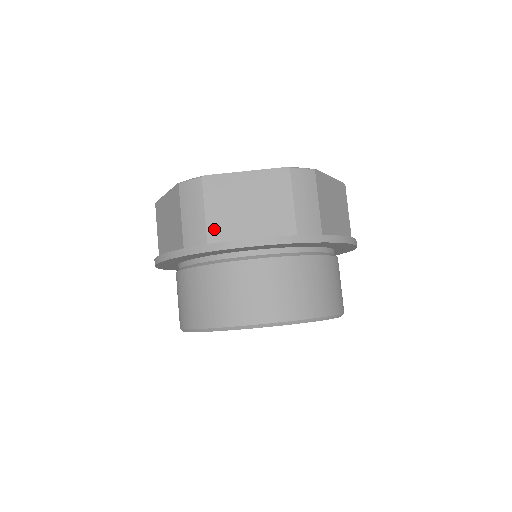
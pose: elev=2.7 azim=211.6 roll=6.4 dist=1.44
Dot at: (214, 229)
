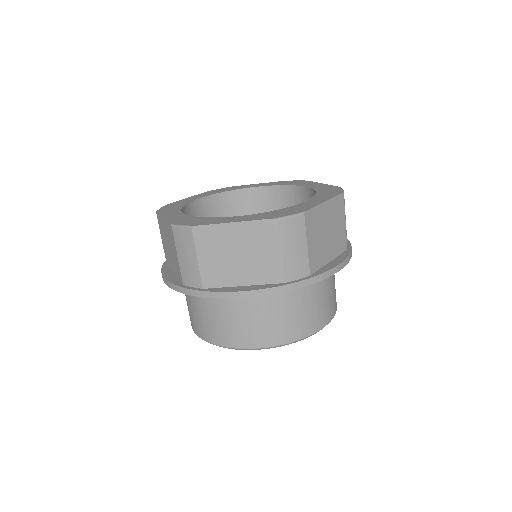
Dot at: (313, 260)
